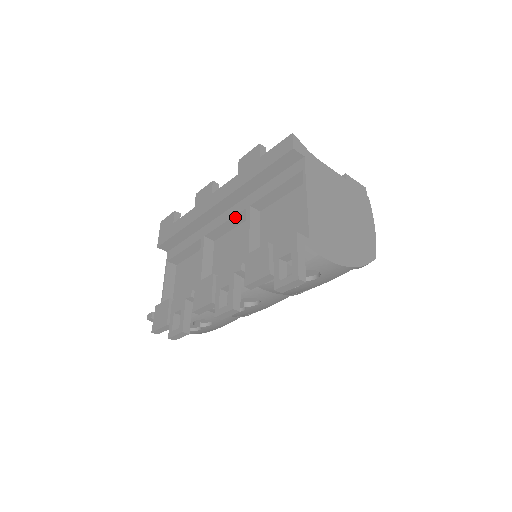
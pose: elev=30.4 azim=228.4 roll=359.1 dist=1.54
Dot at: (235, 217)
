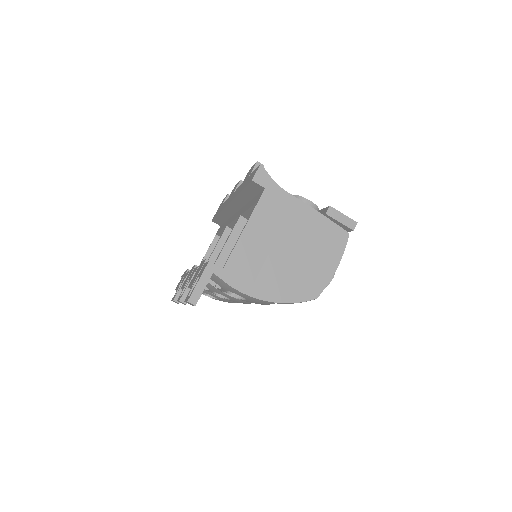
Dot at: occluded
